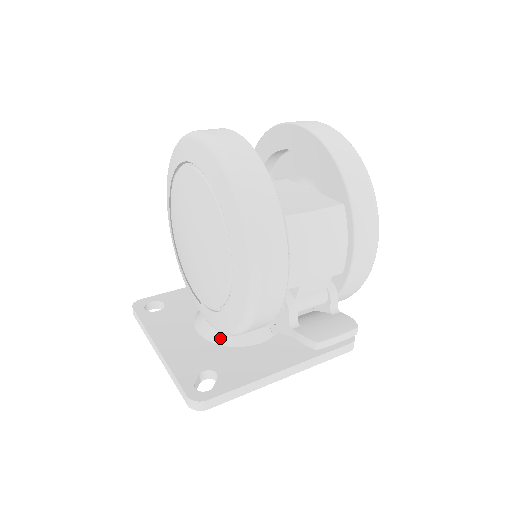
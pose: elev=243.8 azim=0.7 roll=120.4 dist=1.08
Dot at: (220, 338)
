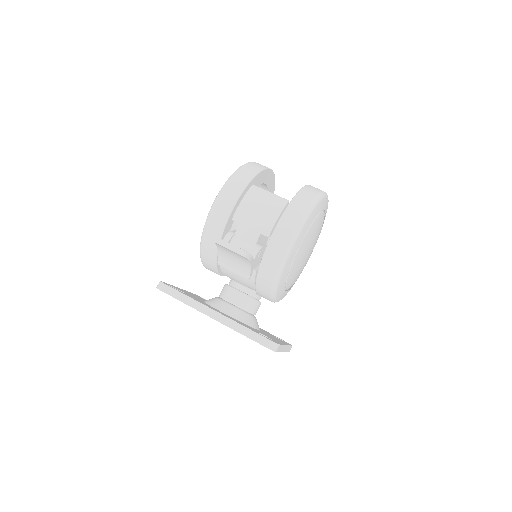
Dot at: (209, 301)
